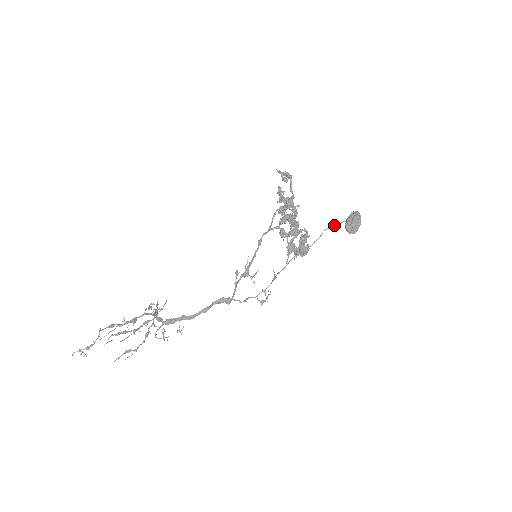
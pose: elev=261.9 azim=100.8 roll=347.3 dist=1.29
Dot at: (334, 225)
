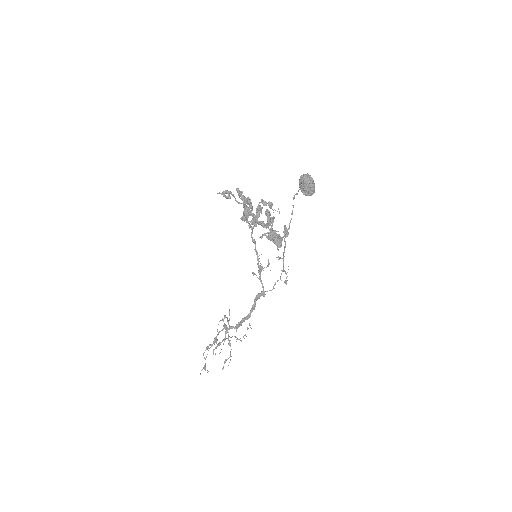
Dot at: (295, 194)
